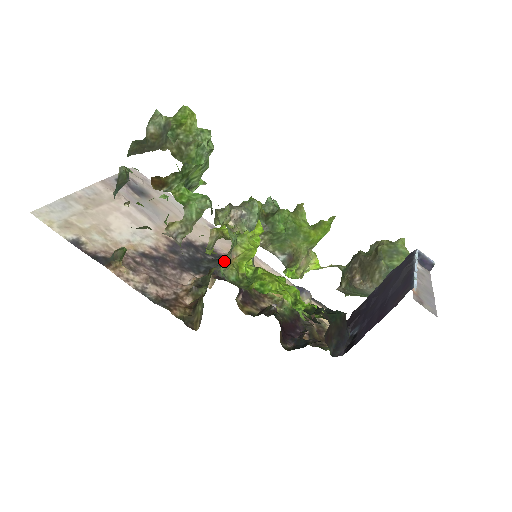
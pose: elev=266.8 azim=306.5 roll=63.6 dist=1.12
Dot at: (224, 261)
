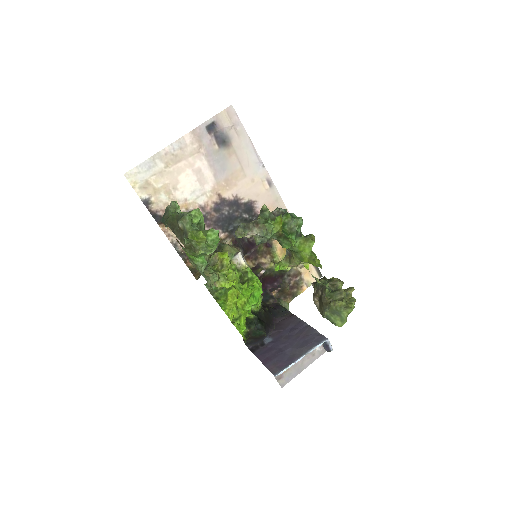
Dot at: occluded
